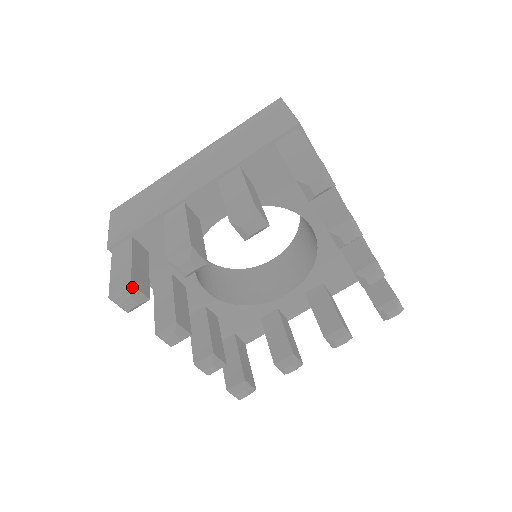
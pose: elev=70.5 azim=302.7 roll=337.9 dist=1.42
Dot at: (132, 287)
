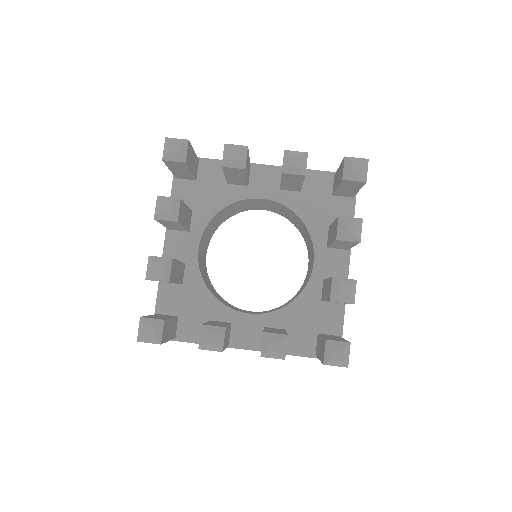
Dot at: (187, 142)
